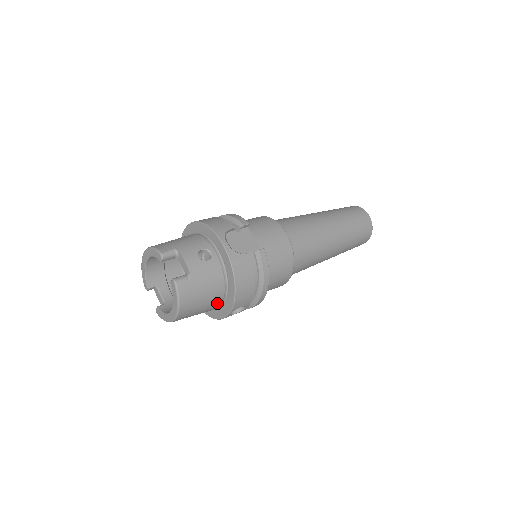
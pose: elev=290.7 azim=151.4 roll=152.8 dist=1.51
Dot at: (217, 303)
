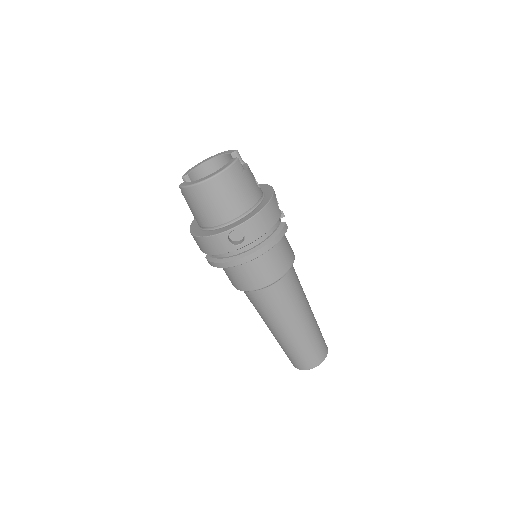
Dot at: (233, 213)
